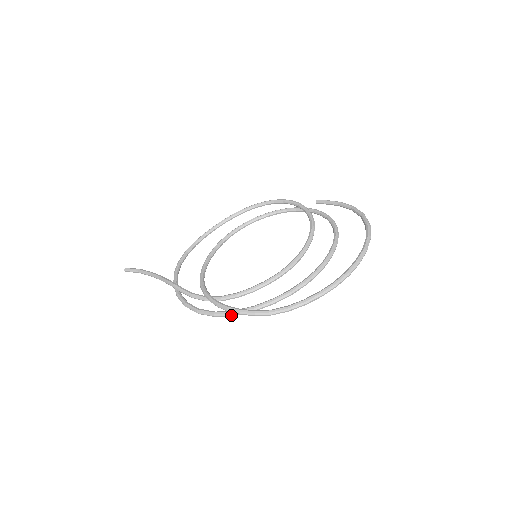
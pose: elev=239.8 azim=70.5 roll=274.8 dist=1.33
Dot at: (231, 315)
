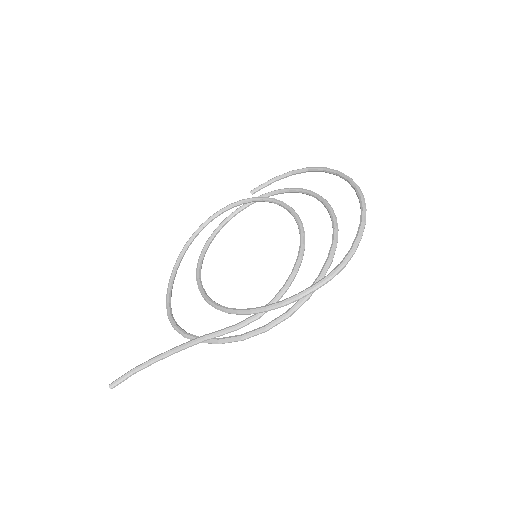
Dot at: (306, 300)
